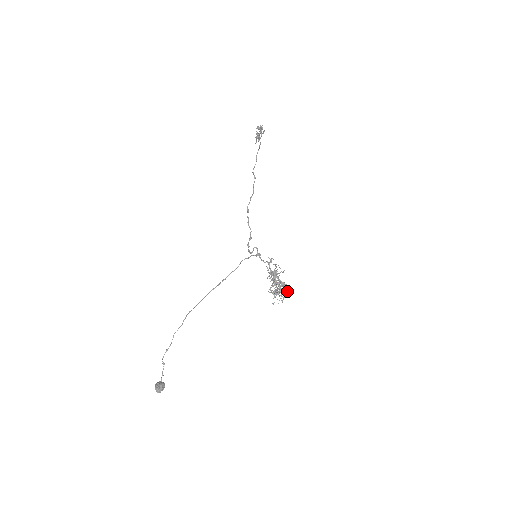
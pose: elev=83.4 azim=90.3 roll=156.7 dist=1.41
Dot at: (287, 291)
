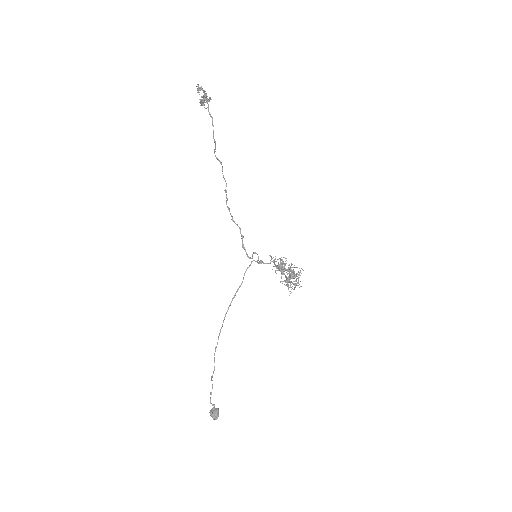
Dot at: occluded
